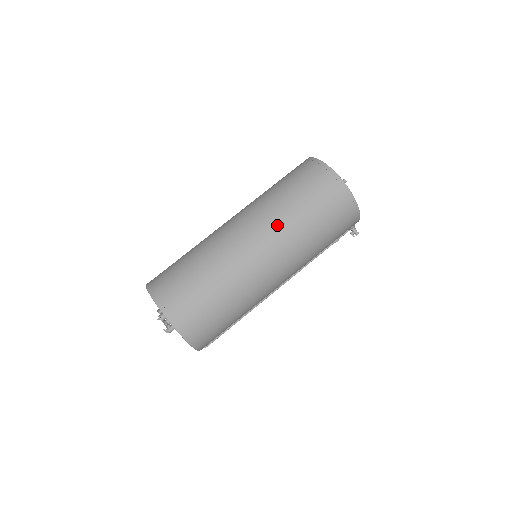
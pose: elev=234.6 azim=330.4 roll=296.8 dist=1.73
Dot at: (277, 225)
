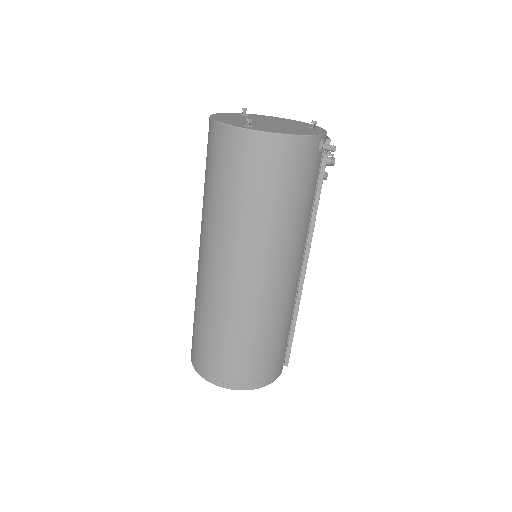
Dot at: (221, 235)
